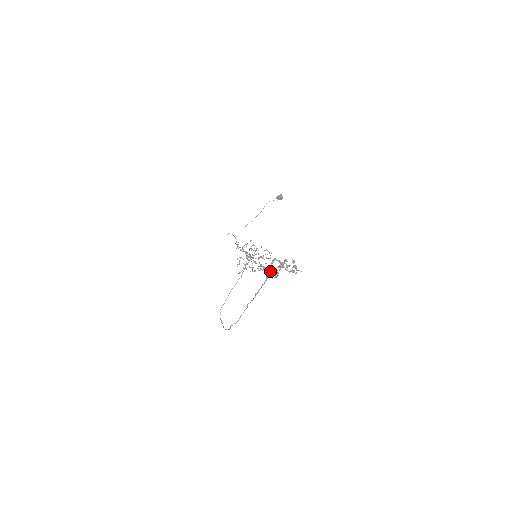
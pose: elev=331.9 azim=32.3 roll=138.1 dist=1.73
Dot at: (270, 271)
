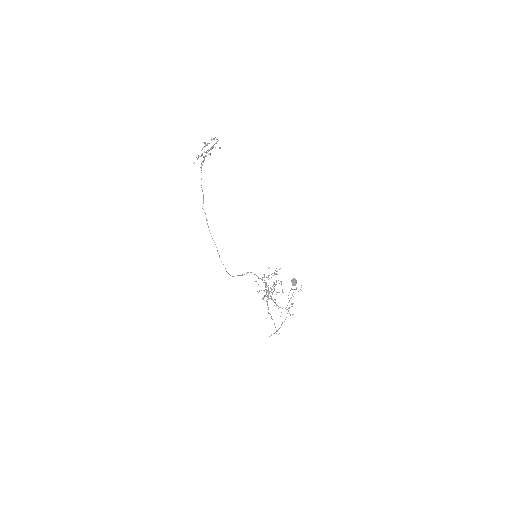
Dot at: occluded
